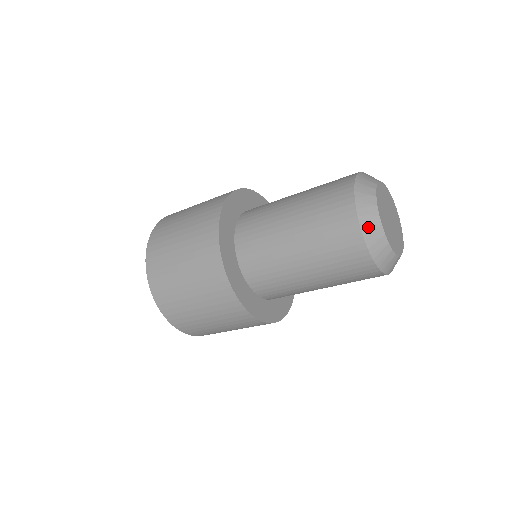
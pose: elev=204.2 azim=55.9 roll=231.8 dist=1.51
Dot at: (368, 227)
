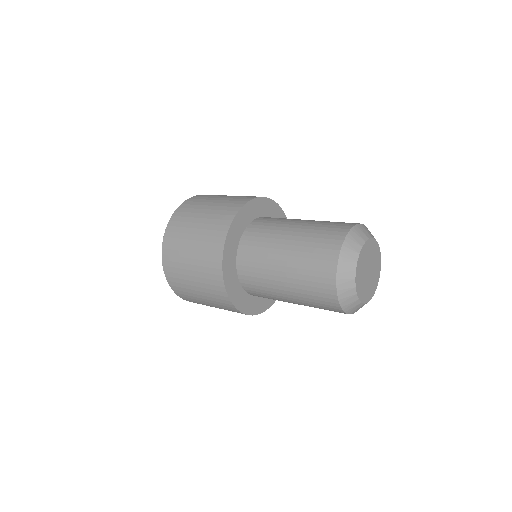
Dot at: (347, 304)
